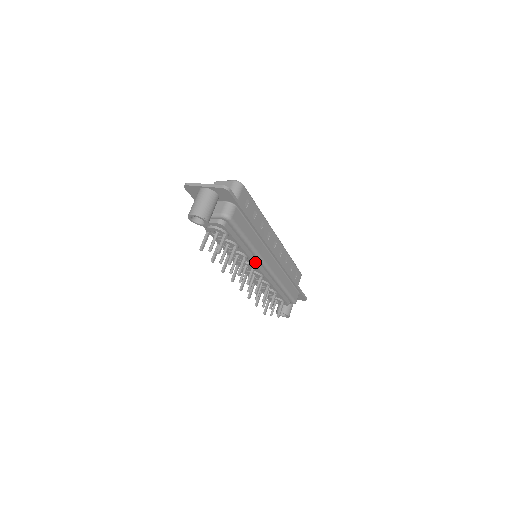
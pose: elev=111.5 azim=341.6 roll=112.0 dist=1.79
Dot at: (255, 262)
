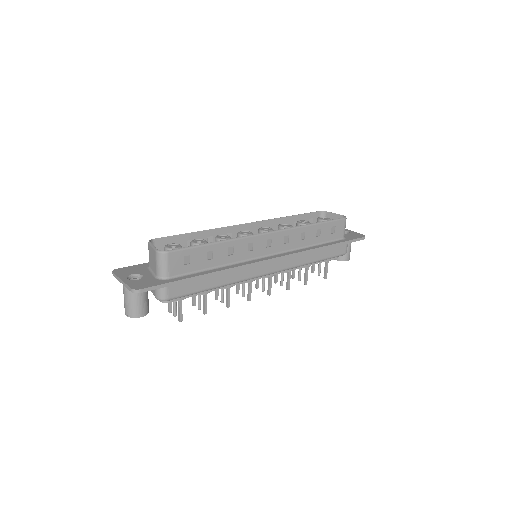
Dot at: occluded
